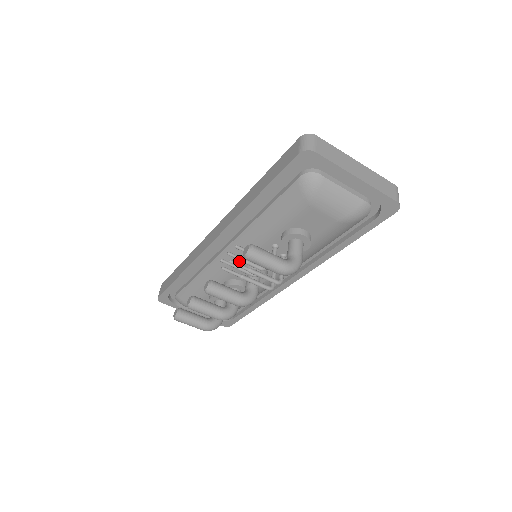
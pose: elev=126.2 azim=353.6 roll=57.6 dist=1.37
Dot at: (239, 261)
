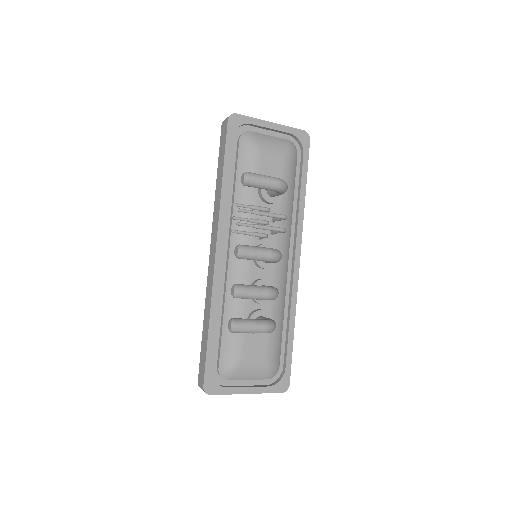
Dot at: occluded
